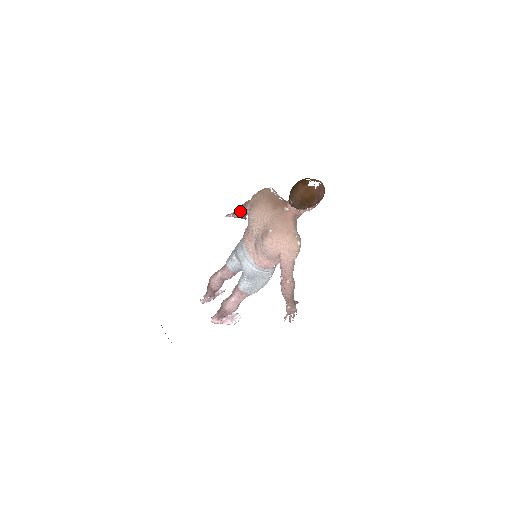
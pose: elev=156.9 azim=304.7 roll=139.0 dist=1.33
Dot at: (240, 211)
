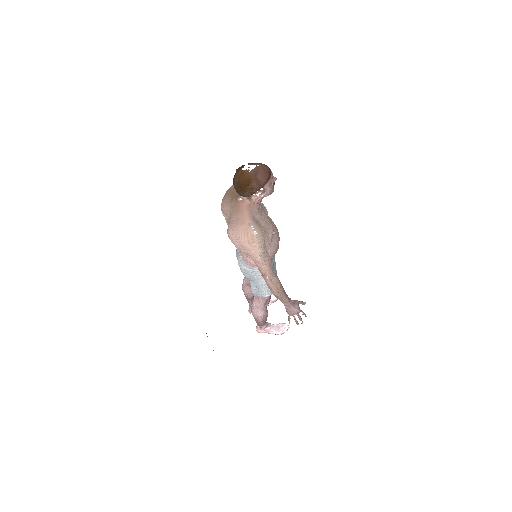
Dot at: occluded
